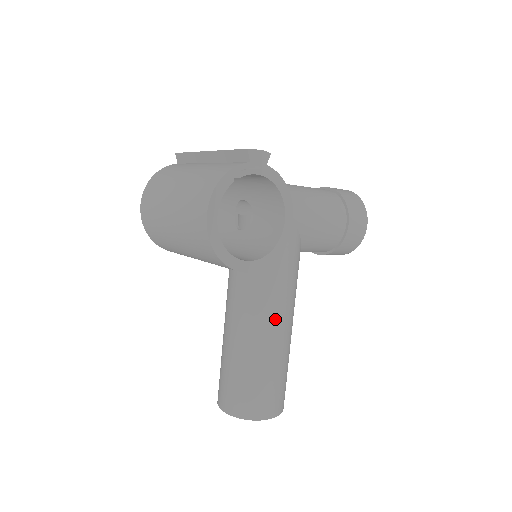
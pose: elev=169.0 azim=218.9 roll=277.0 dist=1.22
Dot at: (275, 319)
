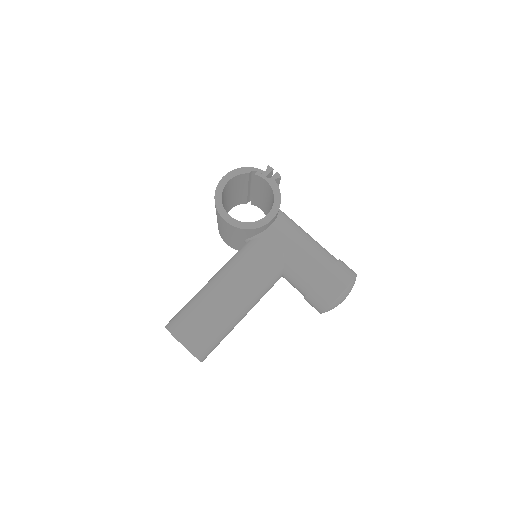
Dot at: (230, 281)
